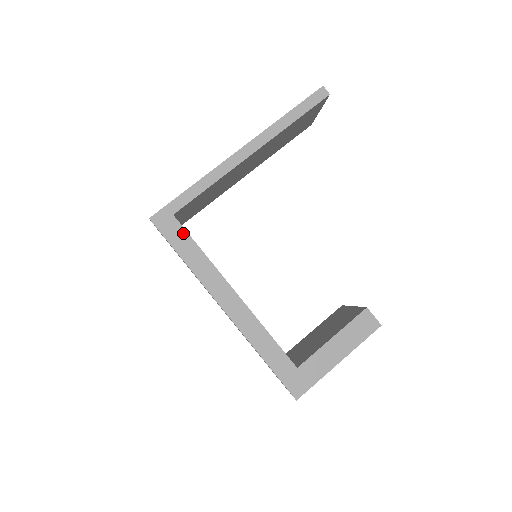
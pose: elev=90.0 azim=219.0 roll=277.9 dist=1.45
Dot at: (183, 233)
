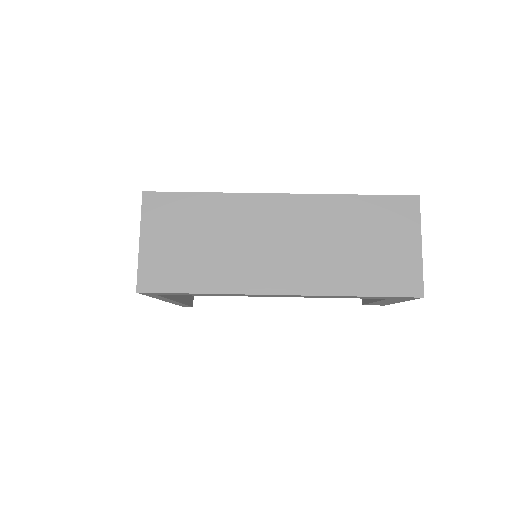
Dot at: occluded
